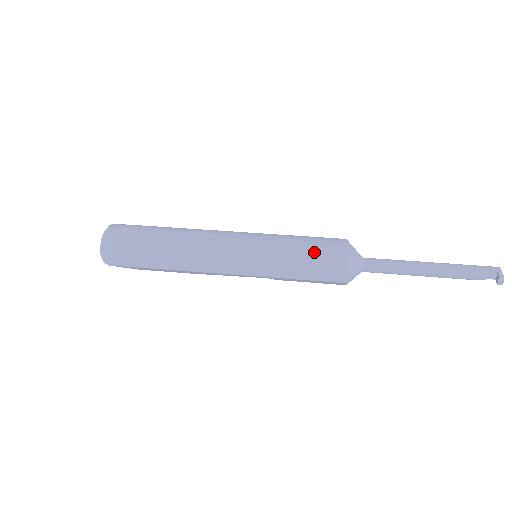
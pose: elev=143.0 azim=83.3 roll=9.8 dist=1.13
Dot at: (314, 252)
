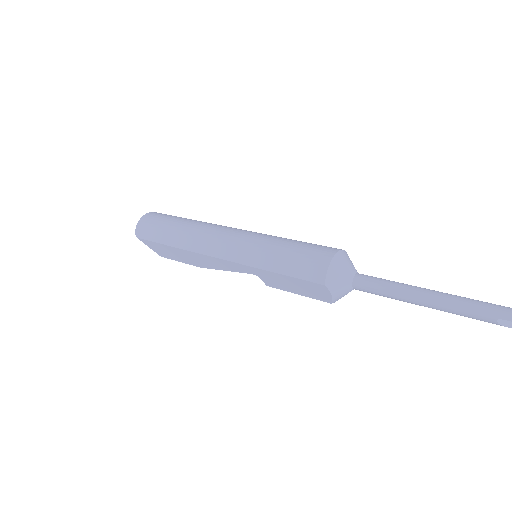
Dot at: (303, 247)
